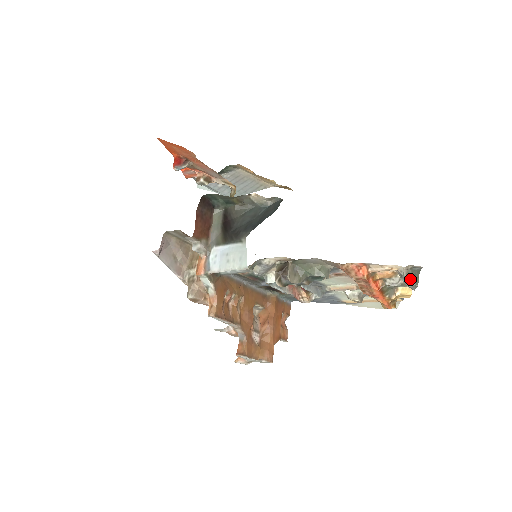
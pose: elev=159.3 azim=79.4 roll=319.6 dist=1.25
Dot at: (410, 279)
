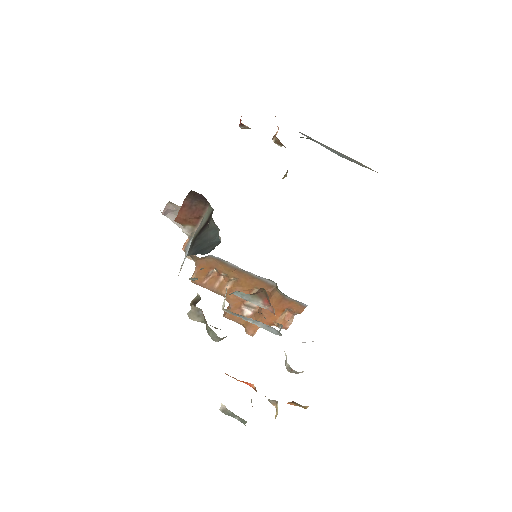
Dot at: (231, 416)
